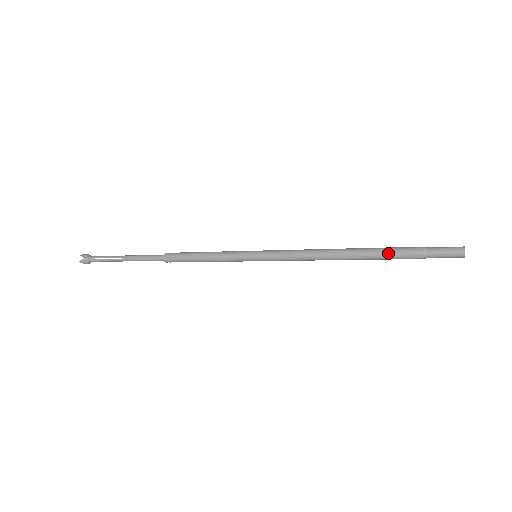
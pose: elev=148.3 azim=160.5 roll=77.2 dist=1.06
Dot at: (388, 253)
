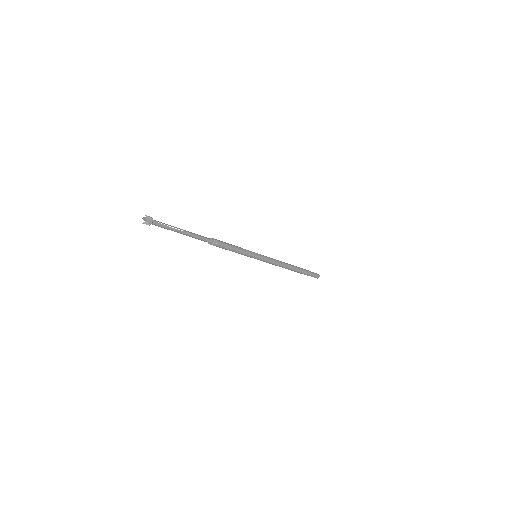
Dot at: (302, 270)
